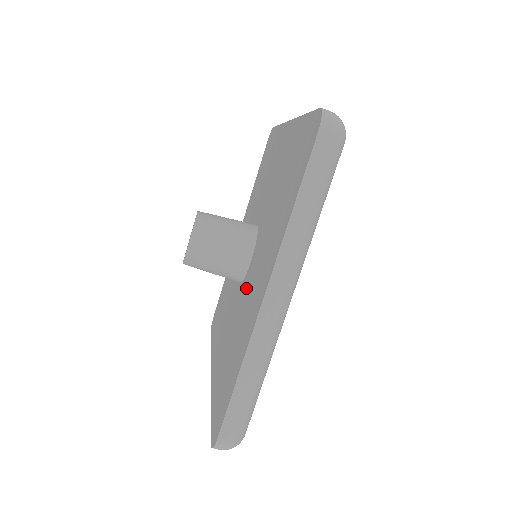
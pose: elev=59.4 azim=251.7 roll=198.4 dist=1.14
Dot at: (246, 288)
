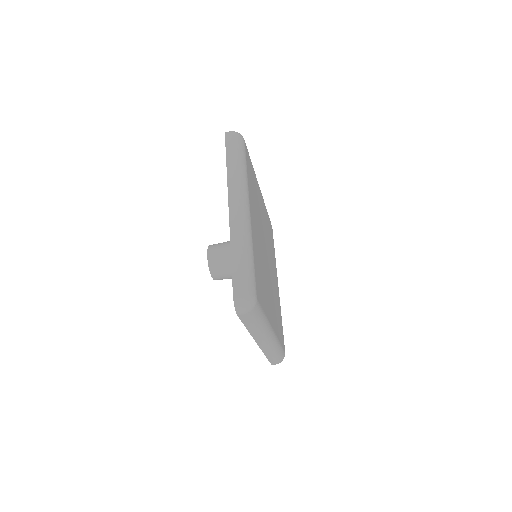
Dot at: occluded
